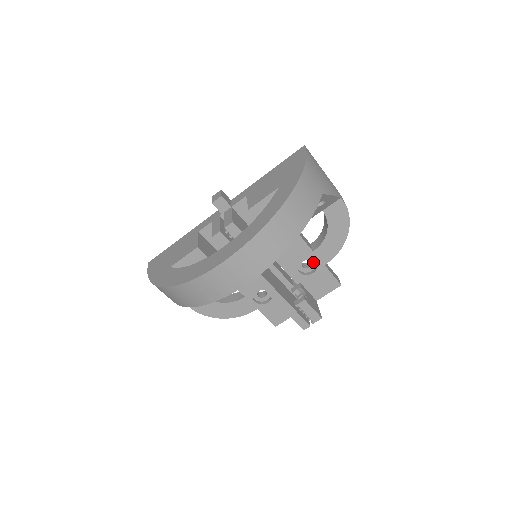
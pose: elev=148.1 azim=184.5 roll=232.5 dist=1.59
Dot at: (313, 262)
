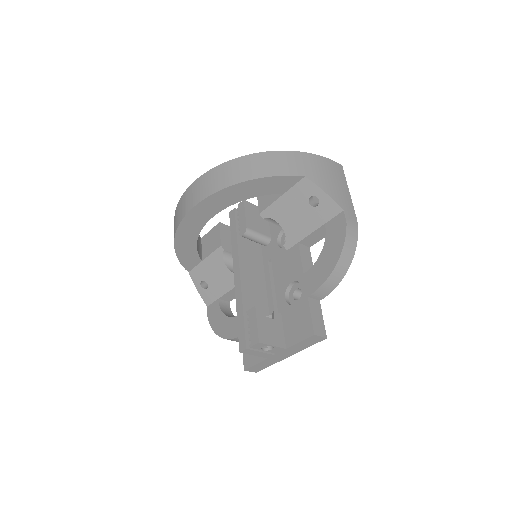
Dot at: occluded
